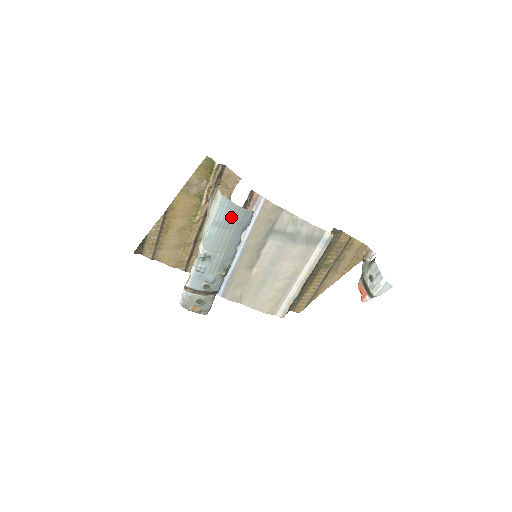
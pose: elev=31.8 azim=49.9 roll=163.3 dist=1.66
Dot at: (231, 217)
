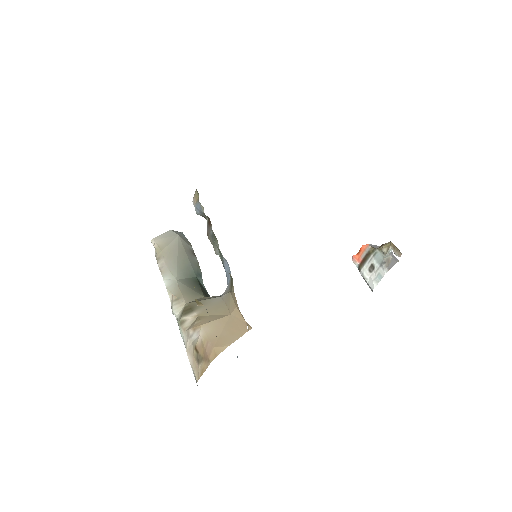
Dot at: occluded
